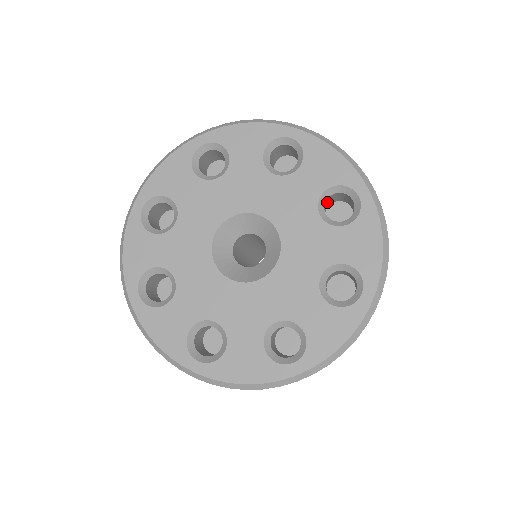
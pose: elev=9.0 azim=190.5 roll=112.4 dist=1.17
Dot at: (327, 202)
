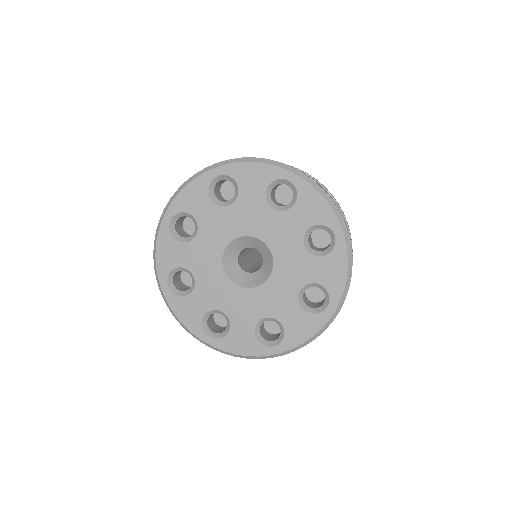
Dot at: occluded
